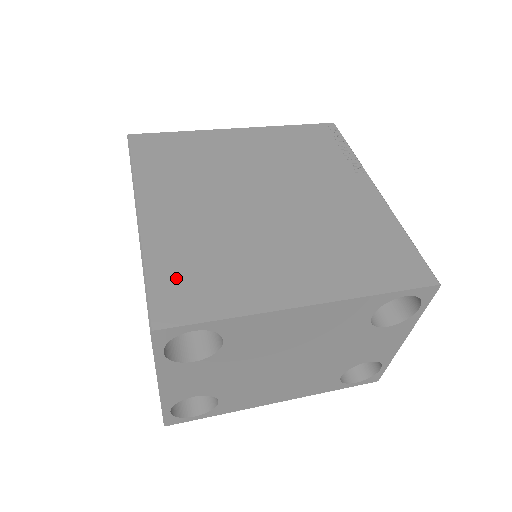
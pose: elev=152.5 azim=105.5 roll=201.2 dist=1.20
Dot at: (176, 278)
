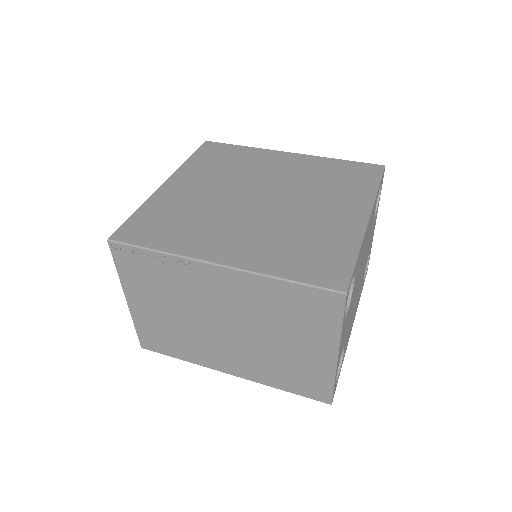
Dot at: (305, 265)
